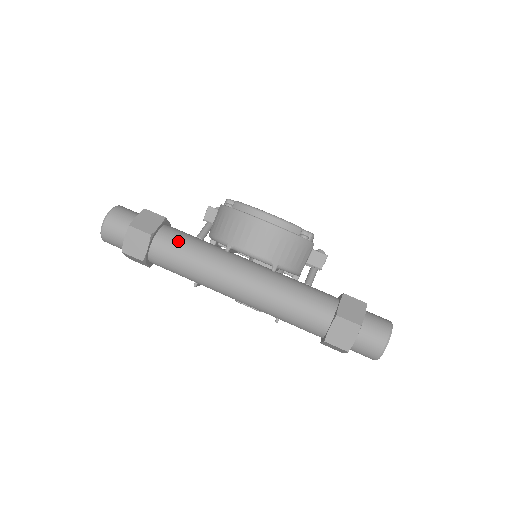
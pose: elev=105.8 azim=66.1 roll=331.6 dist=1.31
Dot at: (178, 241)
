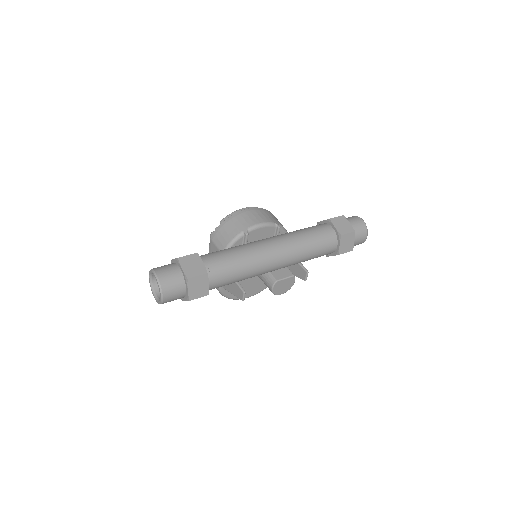
Dot at: (214, 252)
